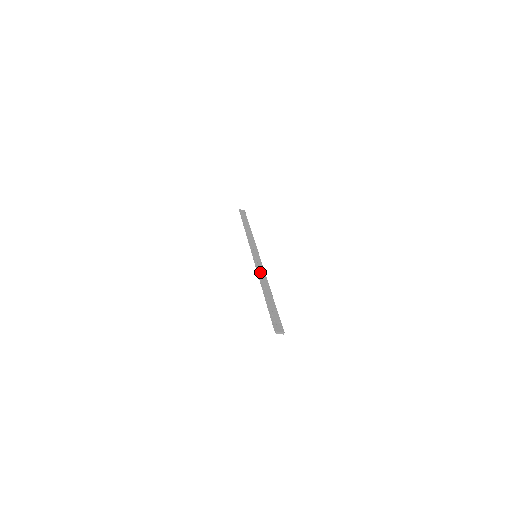
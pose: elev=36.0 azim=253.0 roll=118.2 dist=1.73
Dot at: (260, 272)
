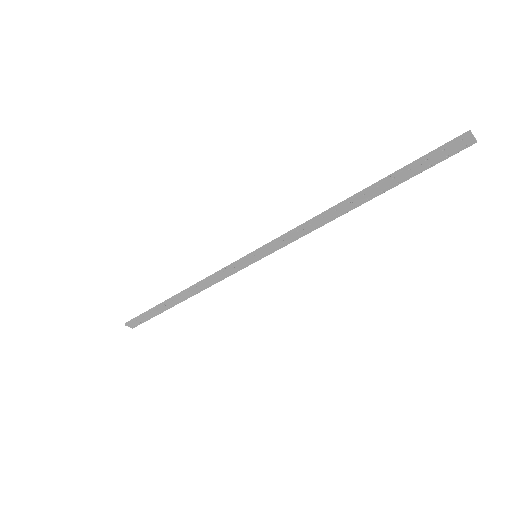
Dot at: (303, 226)
